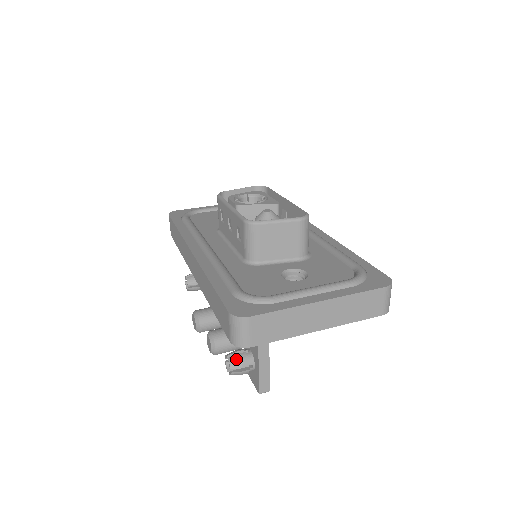
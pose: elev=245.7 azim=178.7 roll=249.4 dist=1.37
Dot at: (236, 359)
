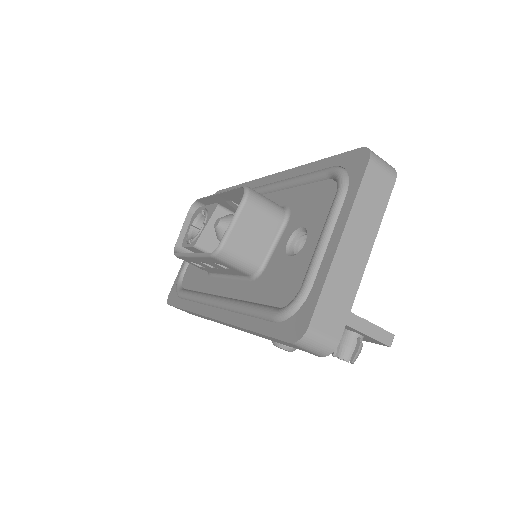
Dot at: (342, 349)
